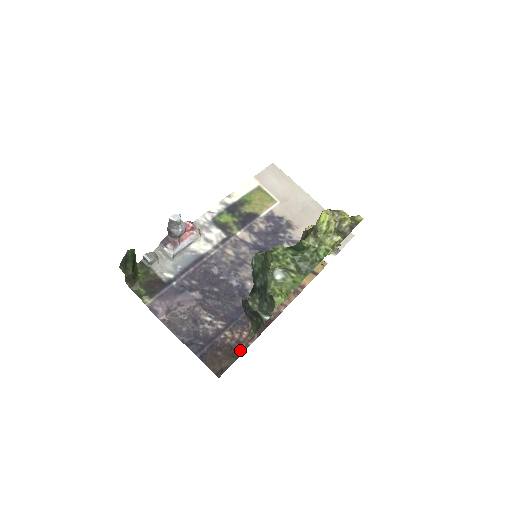
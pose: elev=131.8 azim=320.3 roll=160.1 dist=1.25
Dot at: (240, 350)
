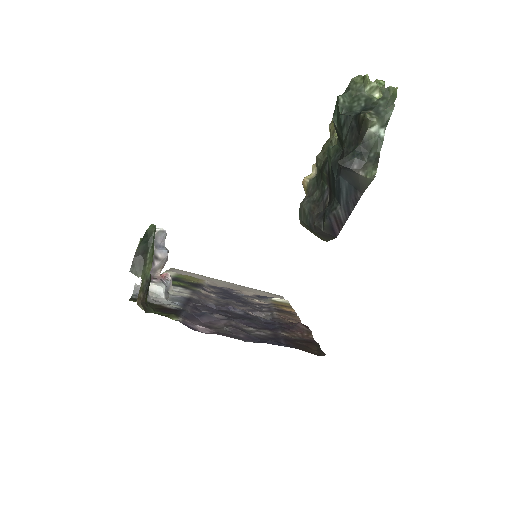
Dot at: (311, 340)
